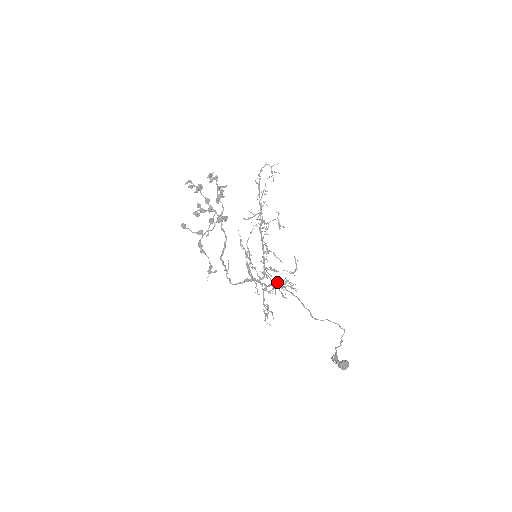
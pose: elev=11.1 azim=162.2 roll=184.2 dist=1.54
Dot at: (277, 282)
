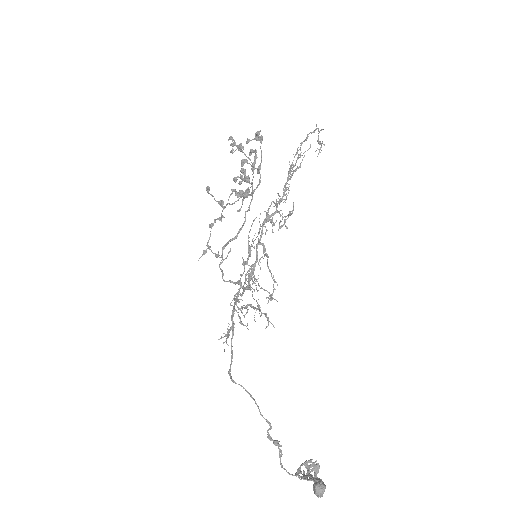
Dot at: occluded
